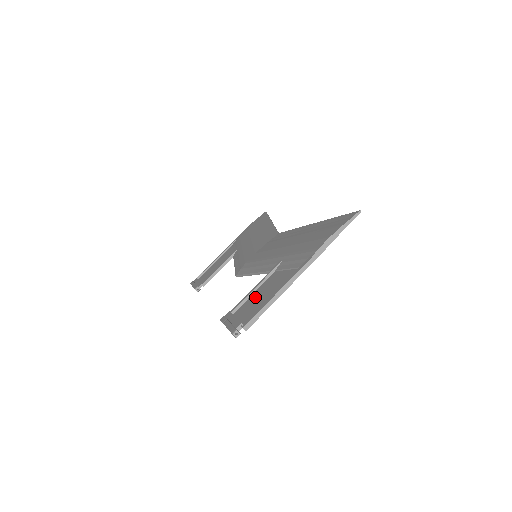
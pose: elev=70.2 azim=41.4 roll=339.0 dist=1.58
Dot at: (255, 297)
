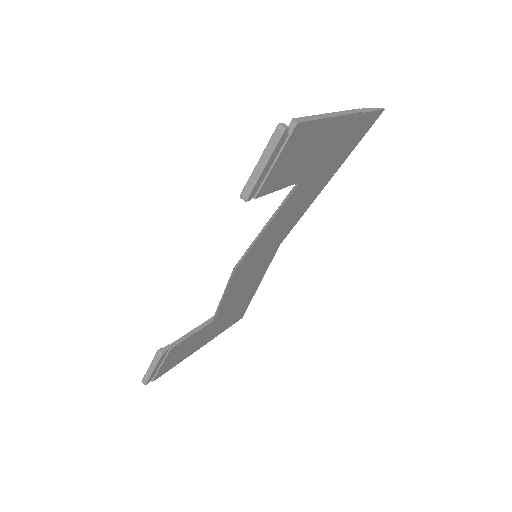
Dot at: (287, 169)
